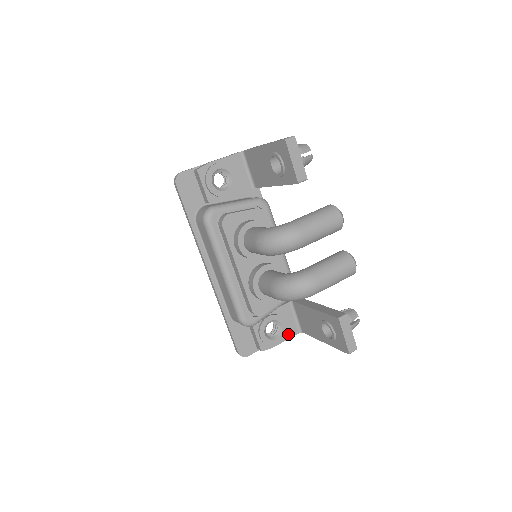
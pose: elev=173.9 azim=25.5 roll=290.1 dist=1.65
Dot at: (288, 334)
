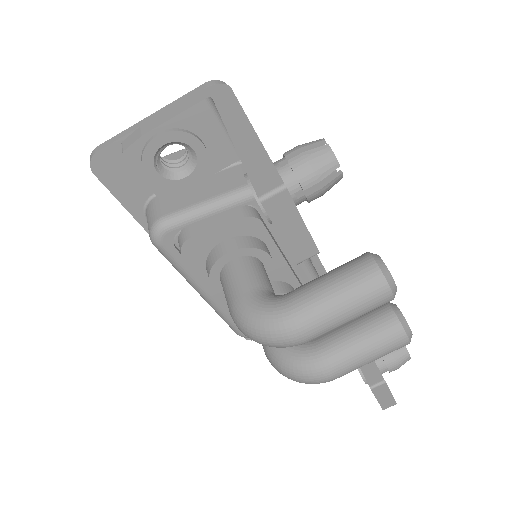
Dot at: occluded
